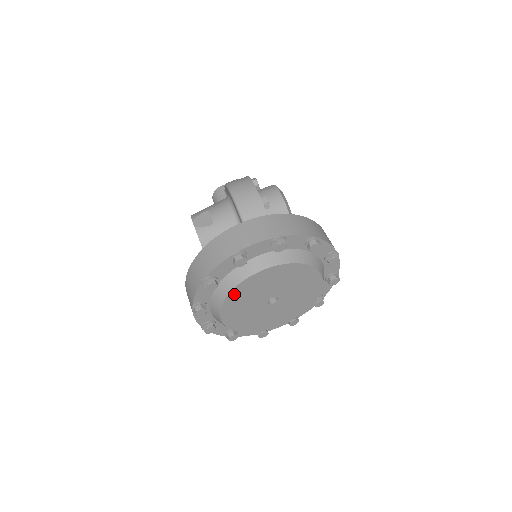
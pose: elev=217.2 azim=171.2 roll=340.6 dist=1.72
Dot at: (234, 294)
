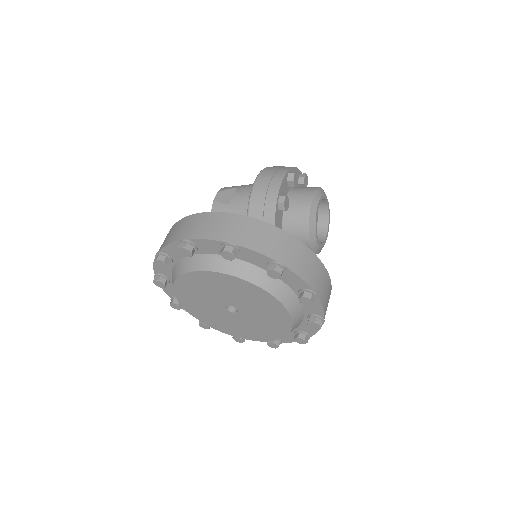
Dot at: (183, 282)
